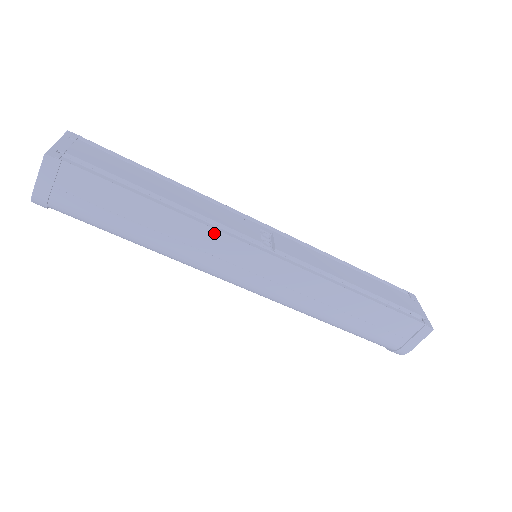
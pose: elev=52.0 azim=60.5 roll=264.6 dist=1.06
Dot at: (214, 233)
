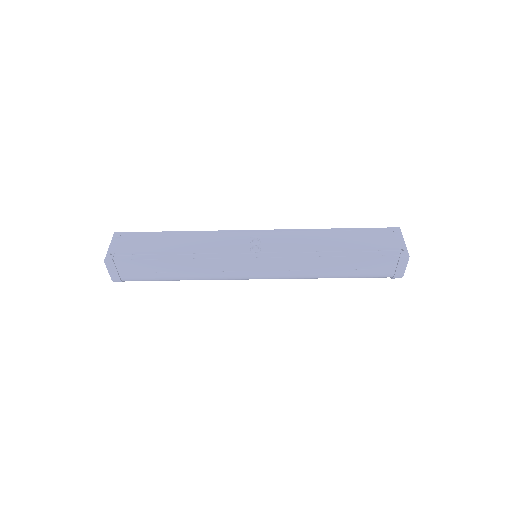
Dot at: (215, 260)
